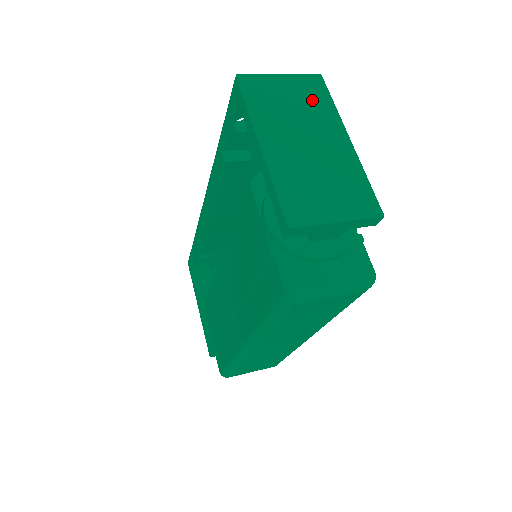
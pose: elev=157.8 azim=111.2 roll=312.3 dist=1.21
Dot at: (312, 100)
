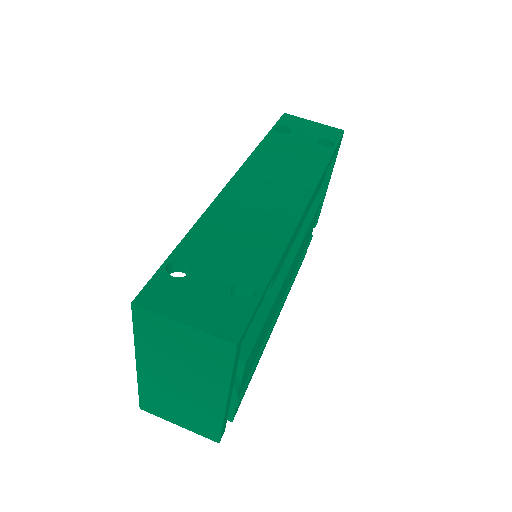
Dot at: (206, 360)
